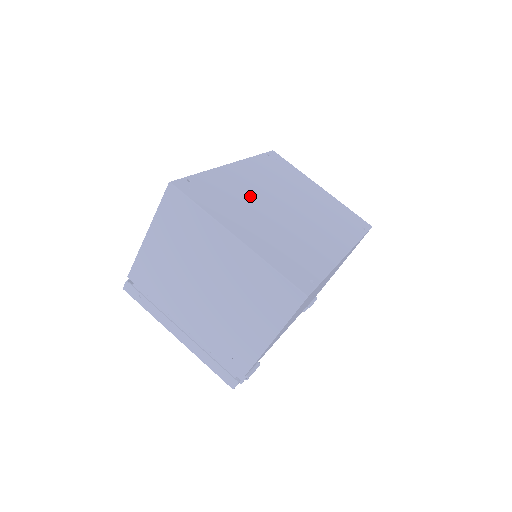
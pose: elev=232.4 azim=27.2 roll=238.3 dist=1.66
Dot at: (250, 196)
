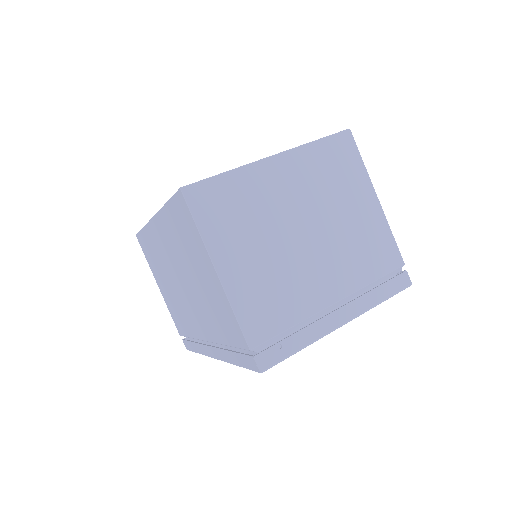
Dot at: occluded
